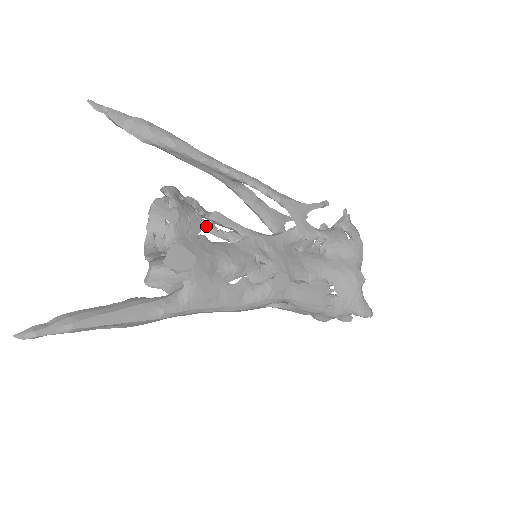
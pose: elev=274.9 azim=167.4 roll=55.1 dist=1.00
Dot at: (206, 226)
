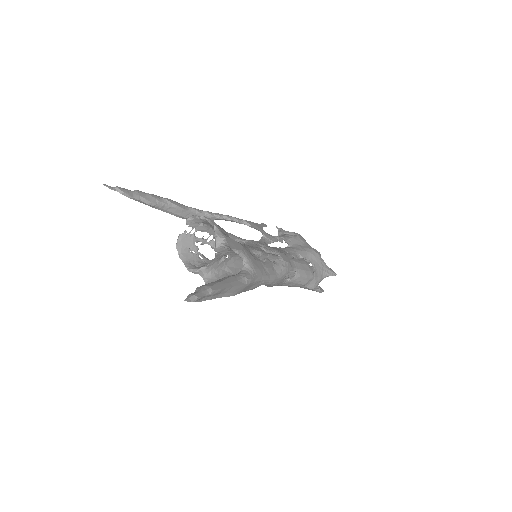
Dot at: occluded
